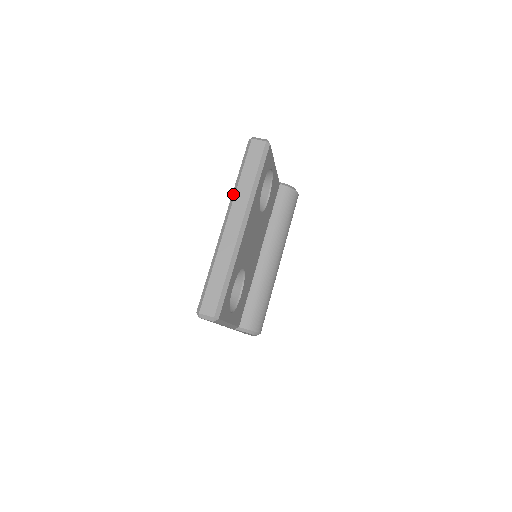
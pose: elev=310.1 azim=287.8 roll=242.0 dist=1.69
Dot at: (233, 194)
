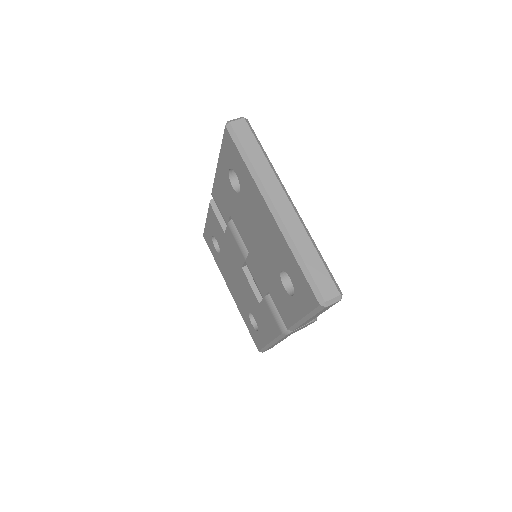
Dot at: (256, 179)
